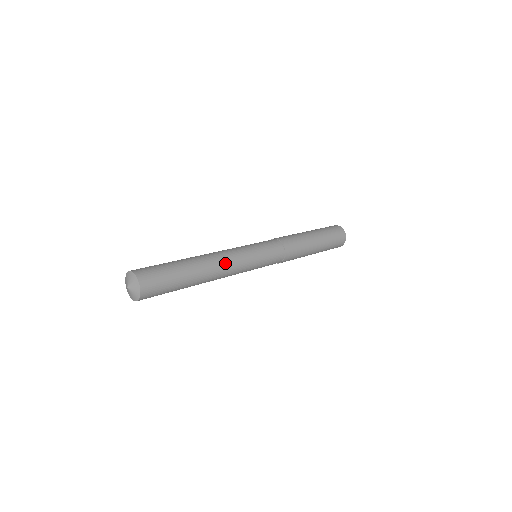
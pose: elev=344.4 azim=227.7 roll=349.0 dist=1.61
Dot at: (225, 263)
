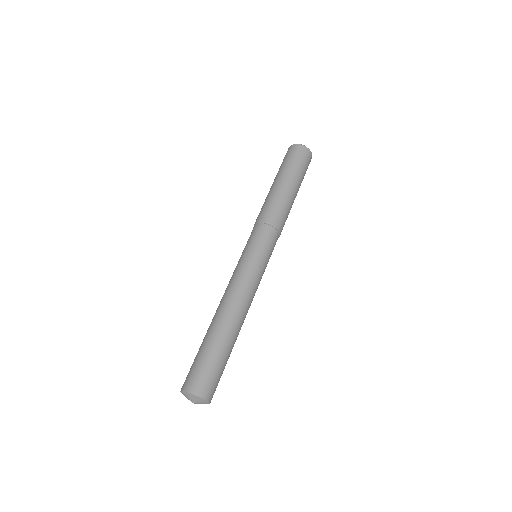
Dot at: (244, 300)
